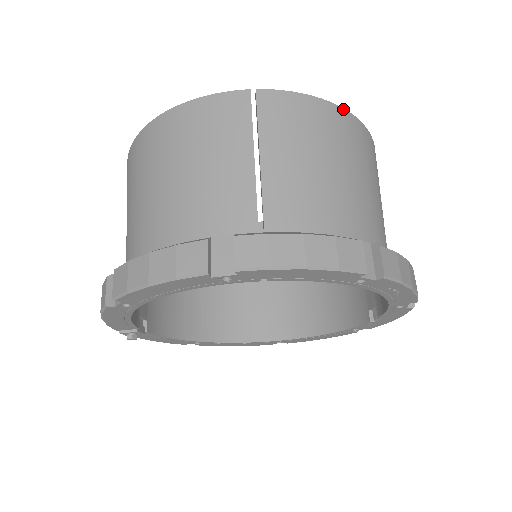
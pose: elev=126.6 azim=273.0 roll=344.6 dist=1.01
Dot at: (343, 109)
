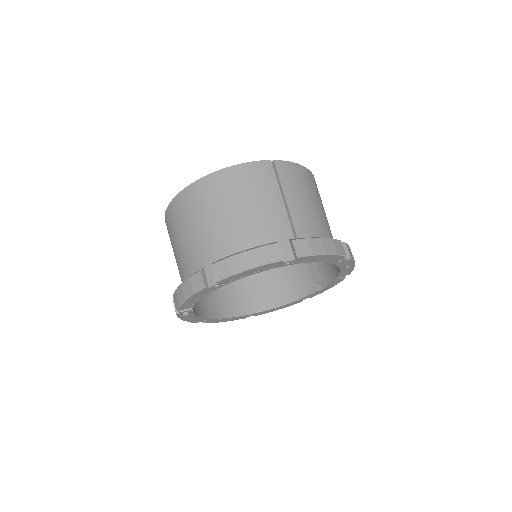
Dot at: (309, 170)
